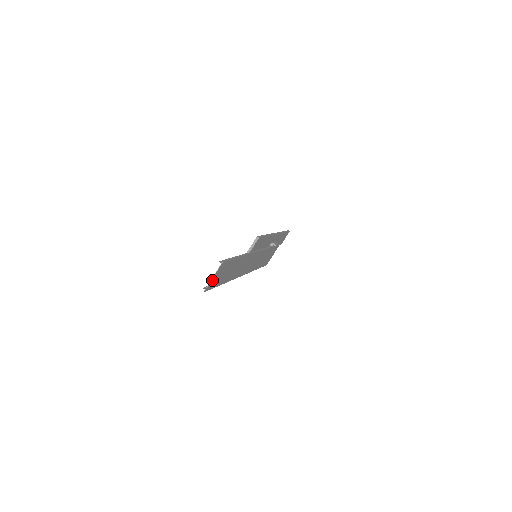
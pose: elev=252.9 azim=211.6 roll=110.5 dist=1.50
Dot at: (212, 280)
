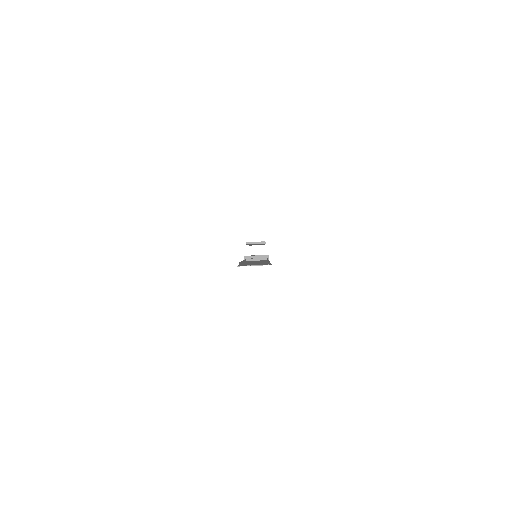
Dot at: (250, 265)
